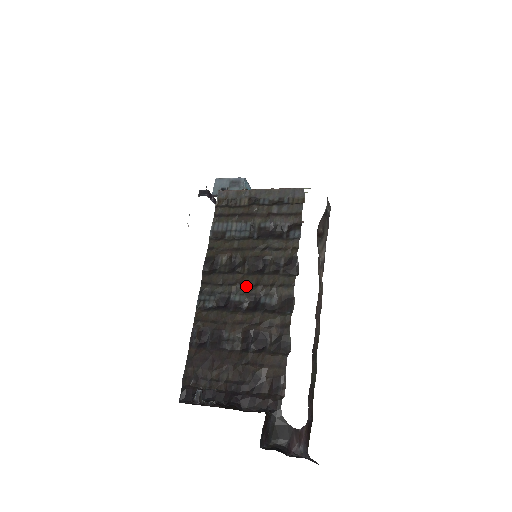
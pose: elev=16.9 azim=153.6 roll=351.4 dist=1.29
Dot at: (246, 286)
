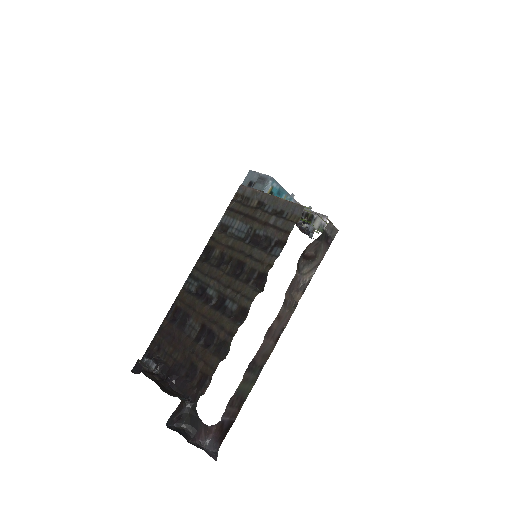
Dot at: (221, 284)
